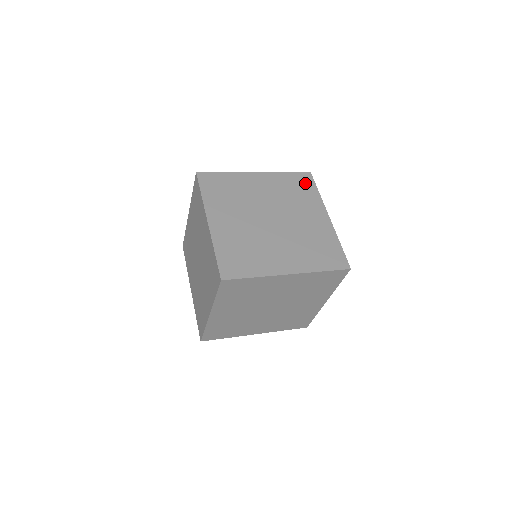
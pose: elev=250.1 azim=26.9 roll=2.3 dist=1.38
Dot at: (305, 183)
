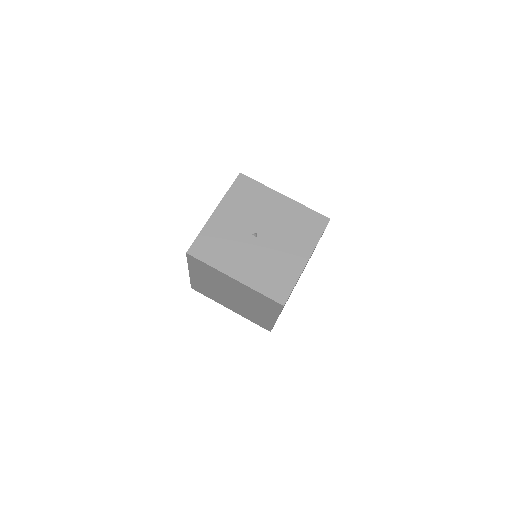
Dot at: occluded
